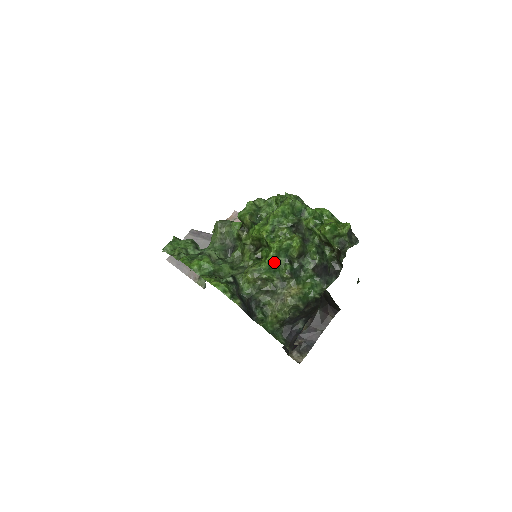
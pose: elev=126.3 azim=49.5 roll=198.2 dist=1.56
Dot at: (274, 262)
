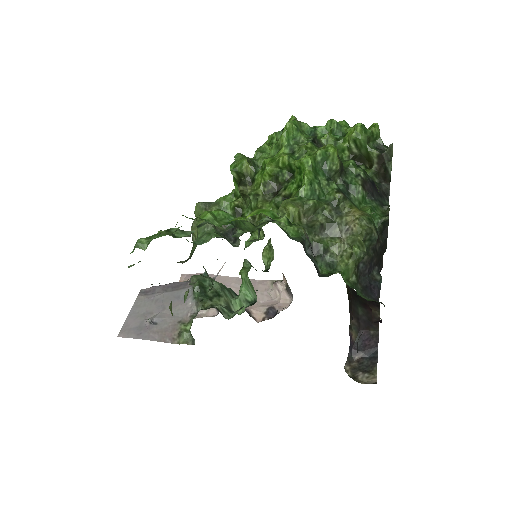
Dot at: (315, 182)
